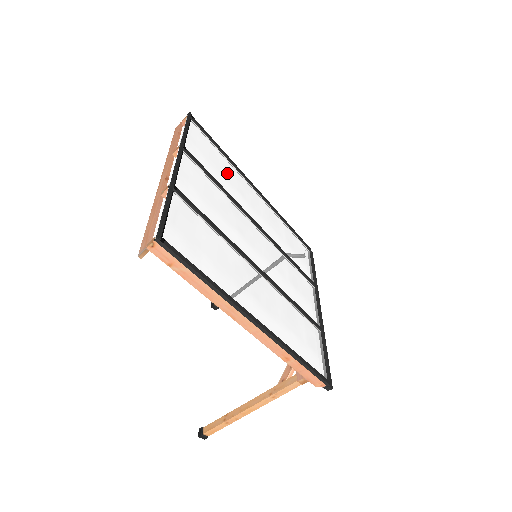
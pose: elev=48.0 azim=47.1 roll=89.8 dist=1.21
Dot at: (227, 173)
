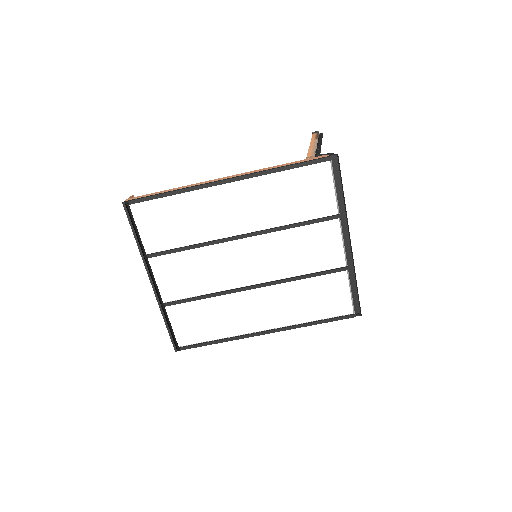
Dot at: (188, 215)
